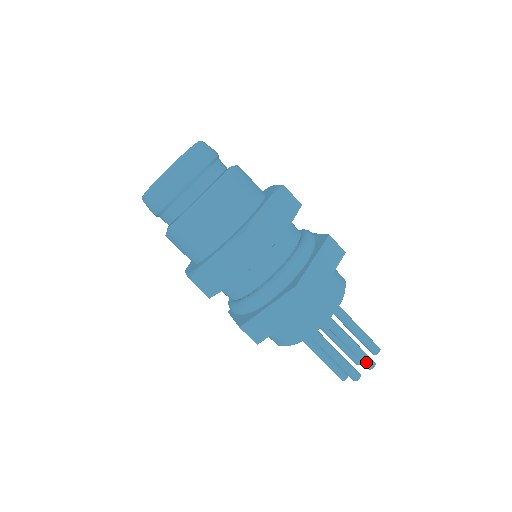
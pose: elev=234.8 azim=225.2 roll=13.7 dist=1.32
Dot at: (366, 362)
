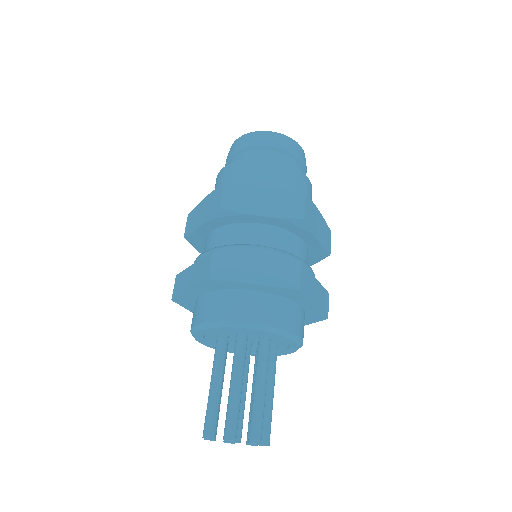
Dot at: (257, 429)
